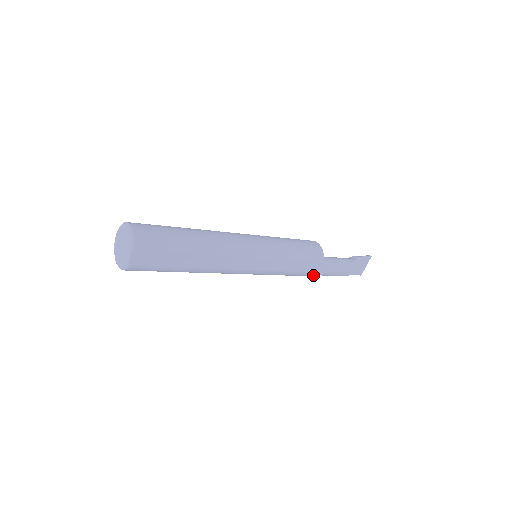
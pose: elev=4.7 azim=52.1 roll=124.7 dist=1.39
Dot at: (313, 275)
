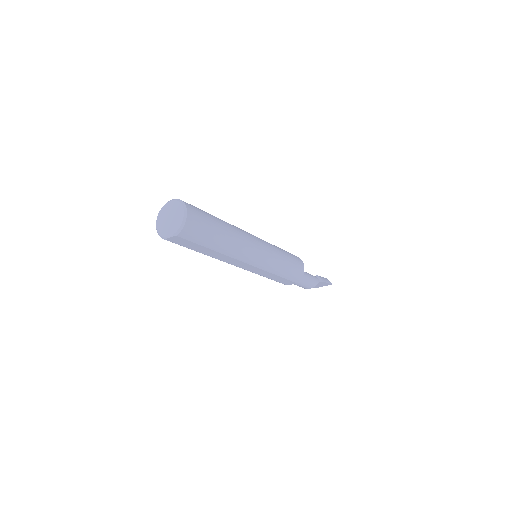
Dot at: occluded
